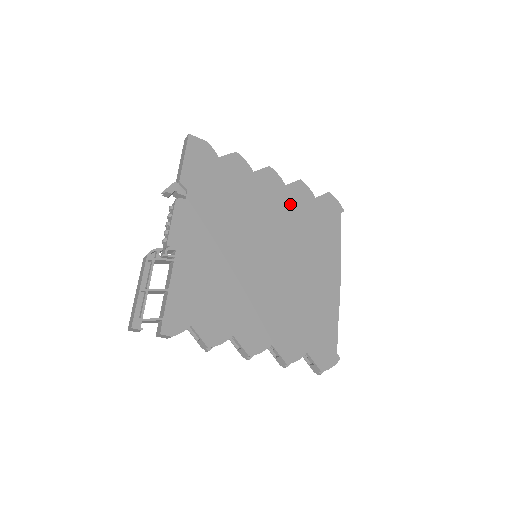
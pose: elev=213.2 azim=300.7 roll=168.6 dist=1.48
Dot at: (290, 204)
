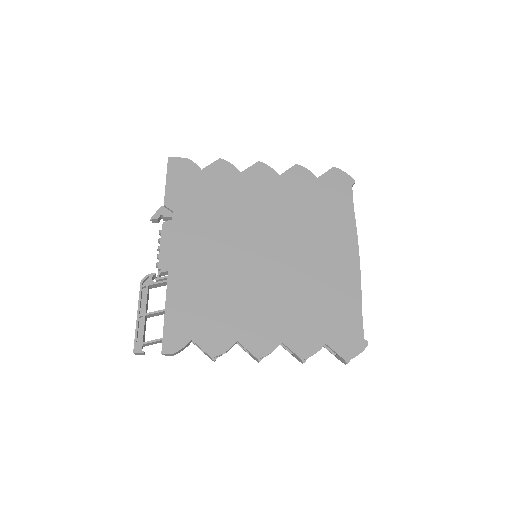
Dot at: (287, 193)
